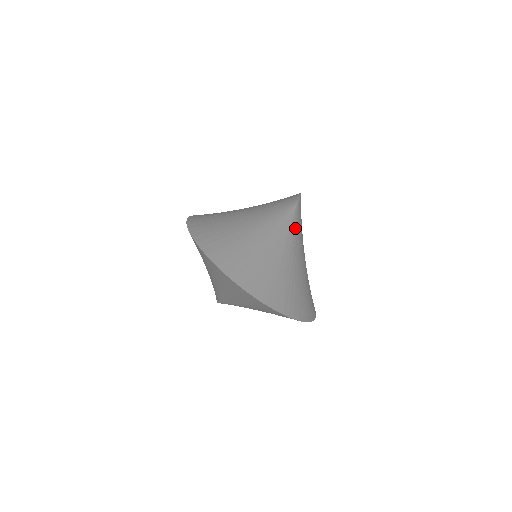
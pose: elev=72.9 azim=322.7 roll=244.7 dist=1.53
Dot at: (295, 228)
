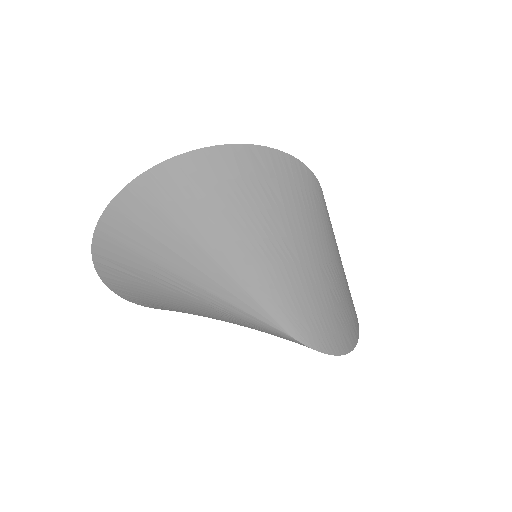
Dot at: occluded
